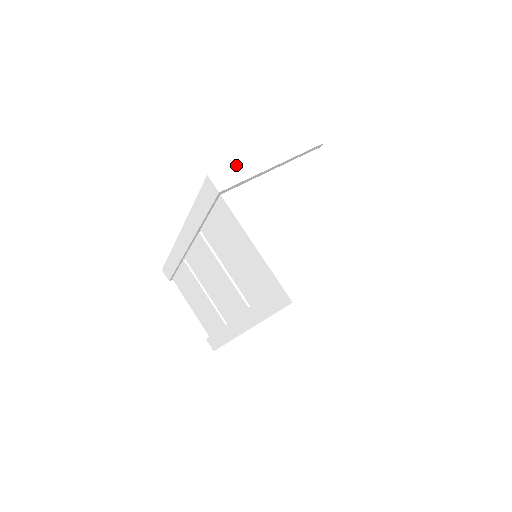
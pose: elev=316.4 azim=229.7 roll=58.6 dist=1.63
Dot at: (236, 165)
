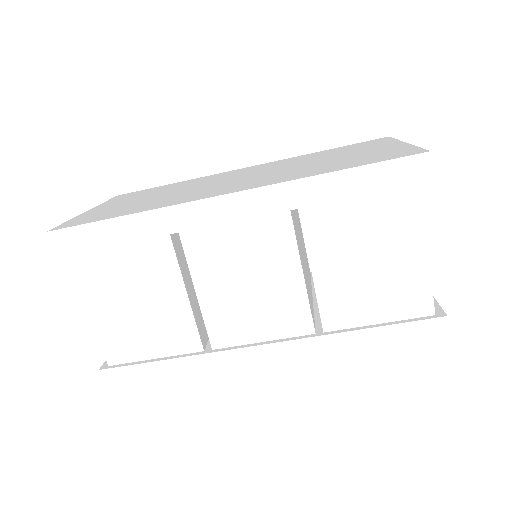
Dot at: occluded
